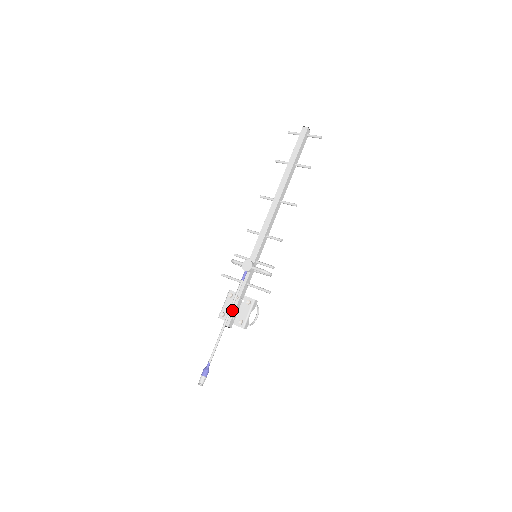
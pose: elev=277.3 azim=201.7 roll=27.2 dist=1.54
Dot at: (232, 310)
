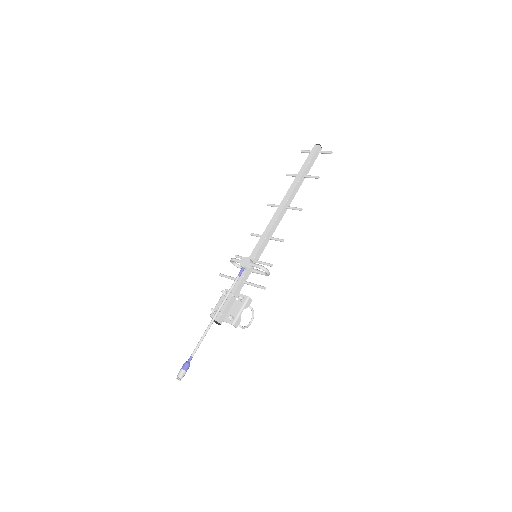
Dot at: (224, 305)
